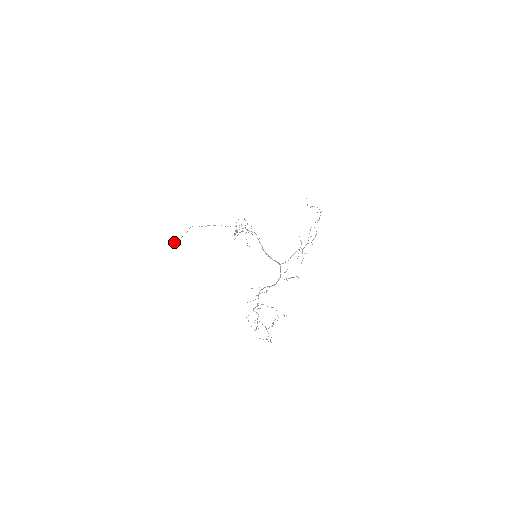
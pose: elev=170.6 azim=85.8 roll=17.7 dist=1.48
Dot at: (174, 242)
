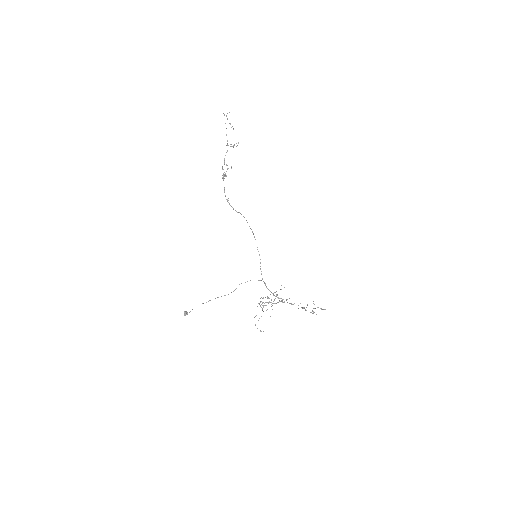
Dot at: occluded
